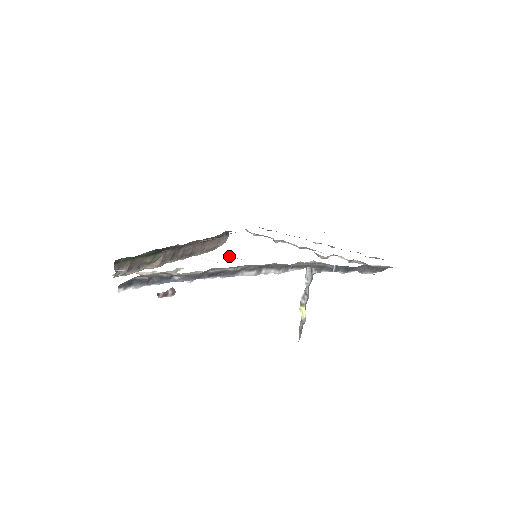
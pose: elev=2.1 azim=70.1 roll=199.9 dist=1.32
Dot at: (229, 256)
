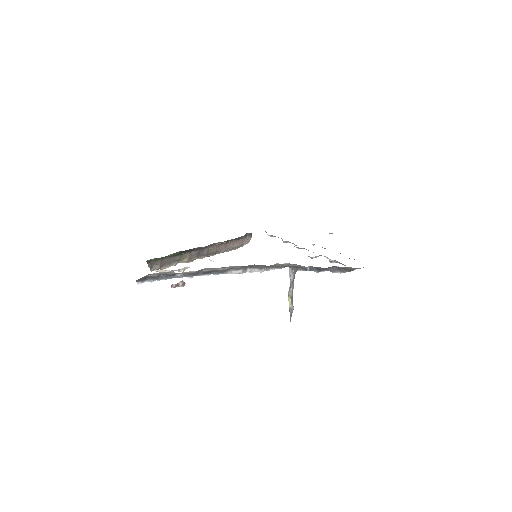
Dot at: occluded
